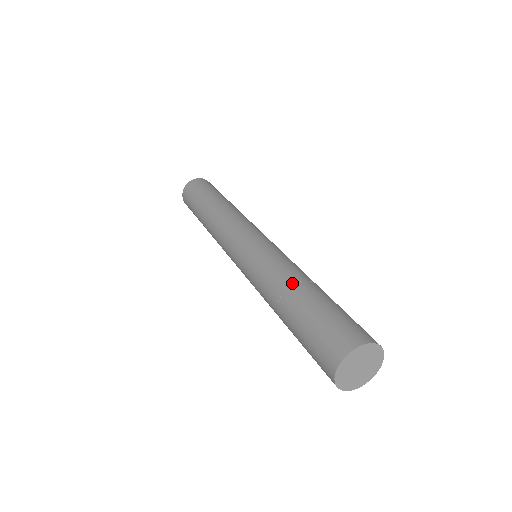
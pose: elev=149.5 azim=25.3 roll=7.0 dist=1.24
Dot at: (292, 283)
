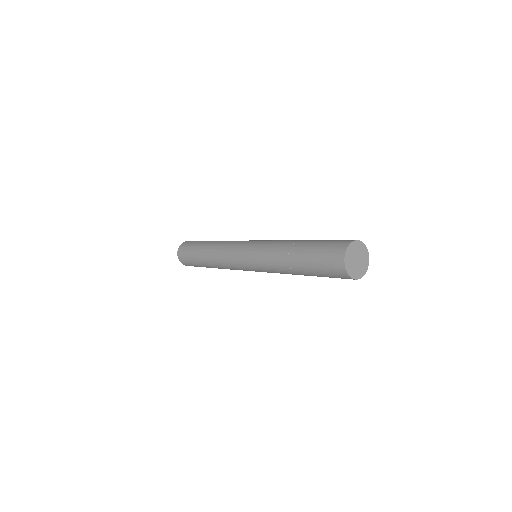
Dot at: (300, 240)
